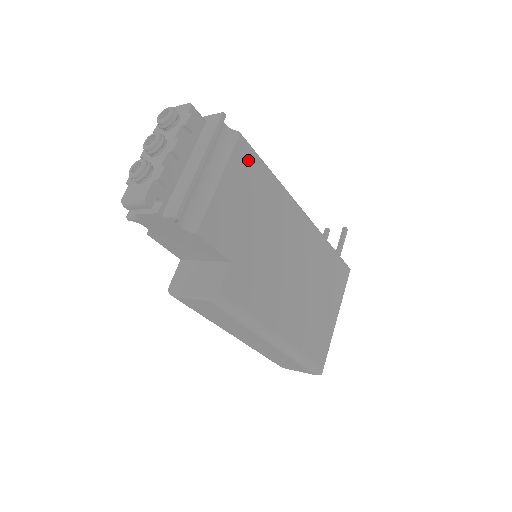
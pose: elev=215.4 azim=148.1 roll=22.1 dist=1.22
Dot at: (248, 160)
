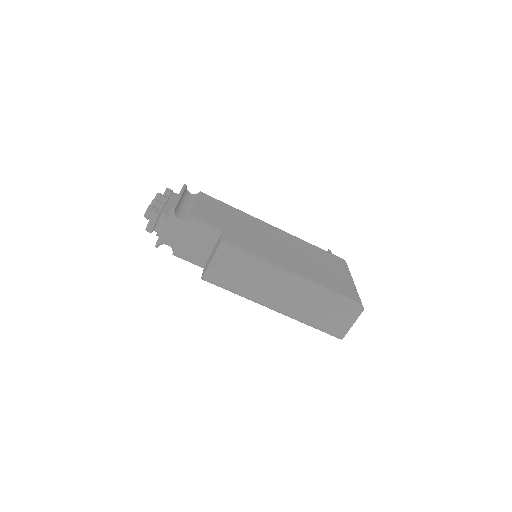
Dot at: (212, 200)
